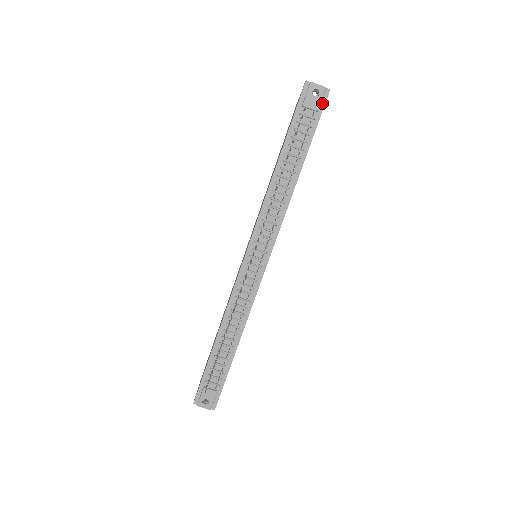
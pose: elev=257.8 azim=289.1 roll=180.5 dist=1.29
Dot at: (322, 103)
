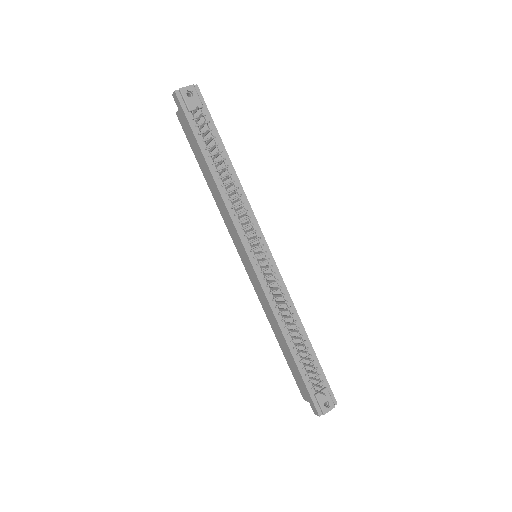
Dot at: (200, 99)
